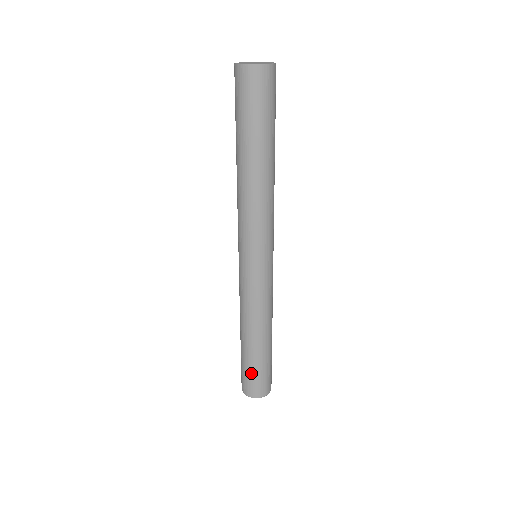
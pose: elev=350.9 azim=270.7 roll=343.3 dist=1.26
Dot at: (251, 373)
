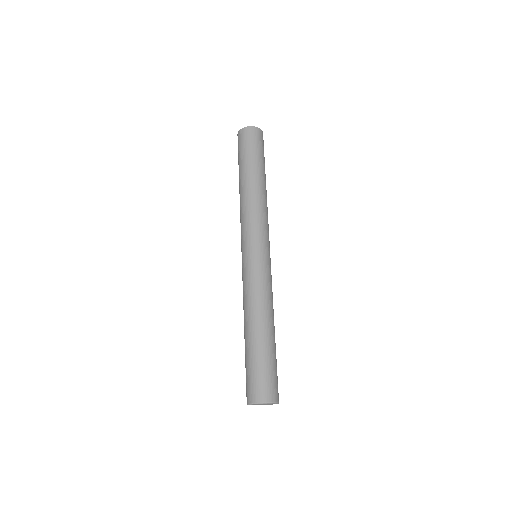
Dot at: (260, 368)
